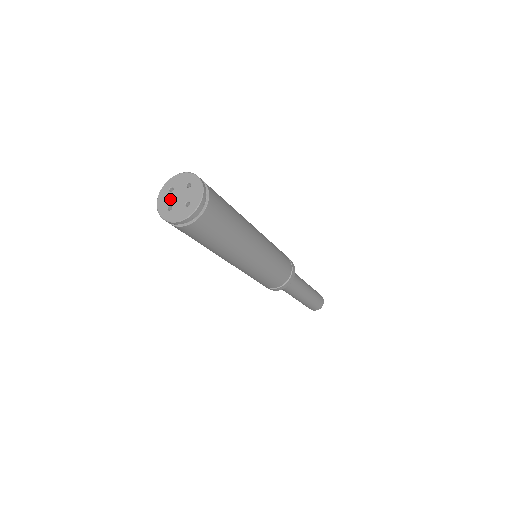
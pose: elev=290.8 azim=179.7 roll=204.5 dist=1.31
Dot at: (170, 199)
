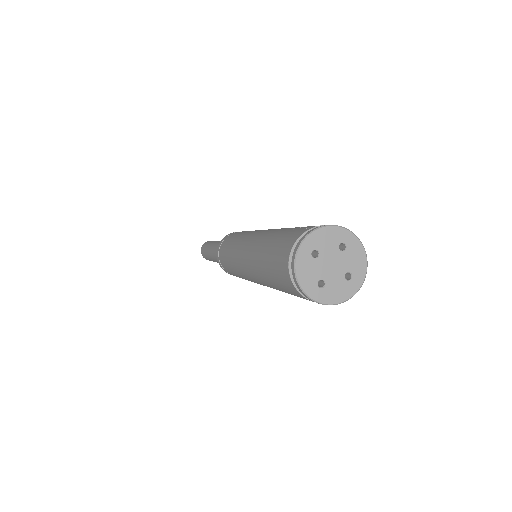
Dot at: (318, 270)
